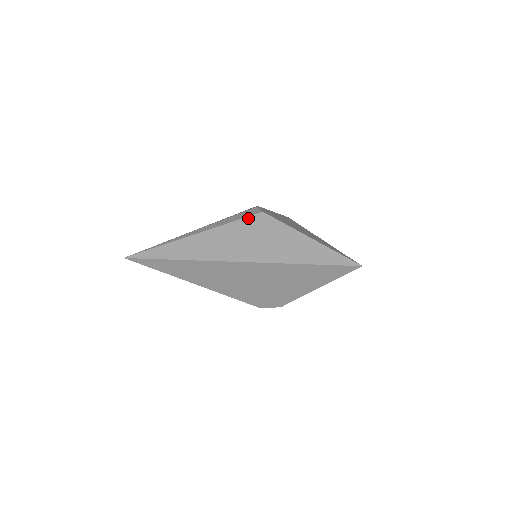
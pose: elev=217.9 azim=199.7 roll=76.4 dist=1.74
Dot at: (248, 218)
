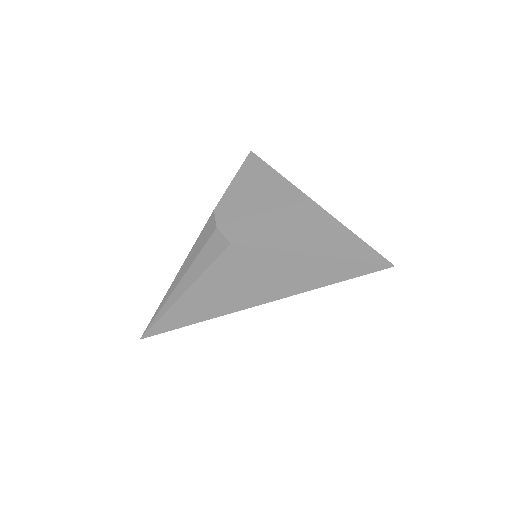
Dot at: (220, 258)
